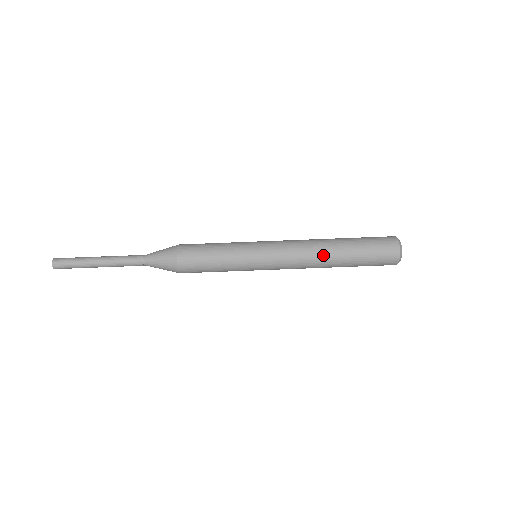
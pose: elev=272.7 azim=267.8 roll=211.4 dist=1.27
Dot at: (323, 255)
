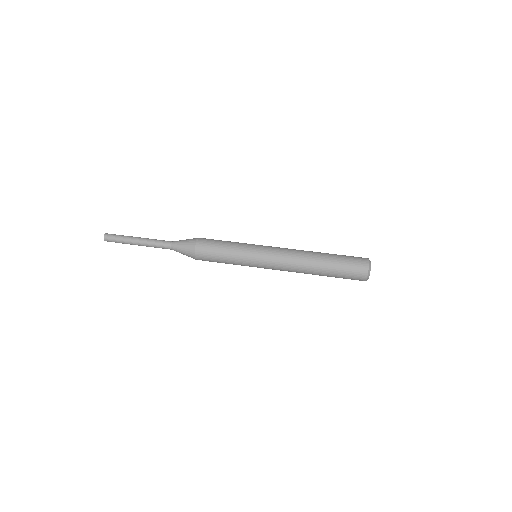
Dot at: (307, 259)
